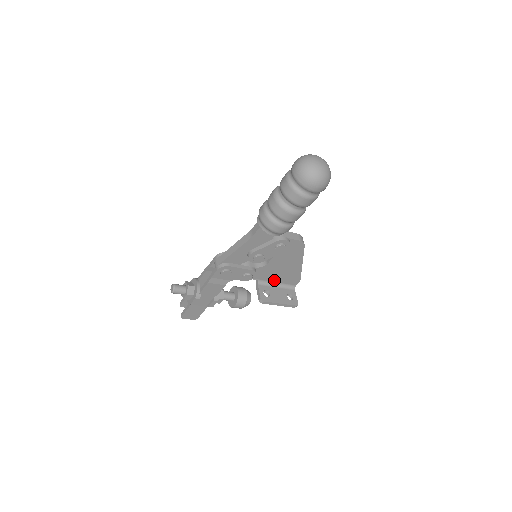
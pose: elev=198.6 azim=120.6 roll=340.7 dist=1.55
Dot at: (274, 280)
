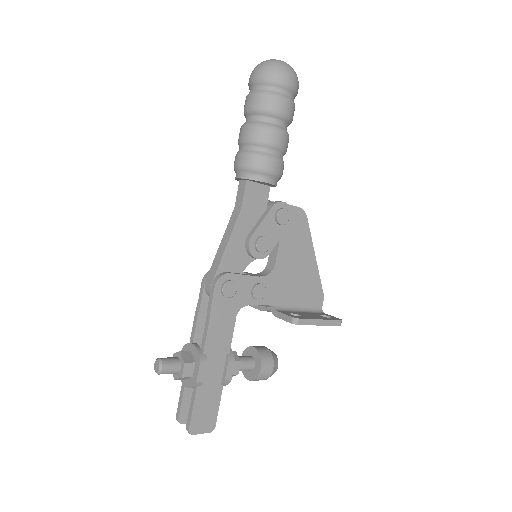
Dot at: (293, 301)
